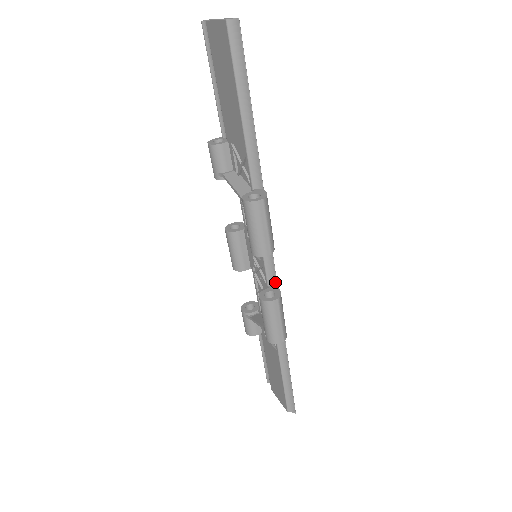
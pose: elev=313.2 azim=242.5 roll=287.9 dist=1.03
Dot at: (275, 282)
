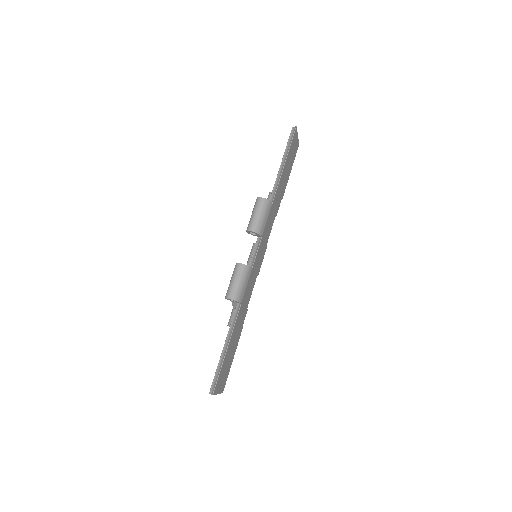
Dot at: (252, 265)
